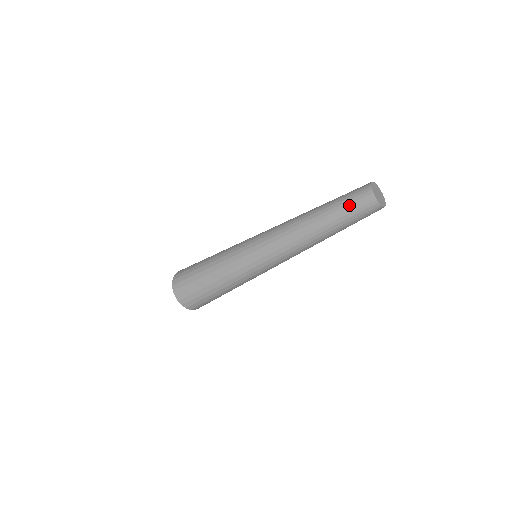
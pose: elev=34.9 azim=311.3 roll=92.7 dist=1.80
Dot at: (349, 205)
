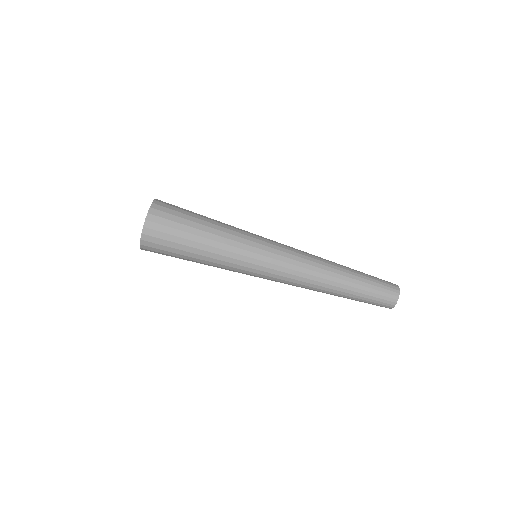
Dot at: (378, 284)
